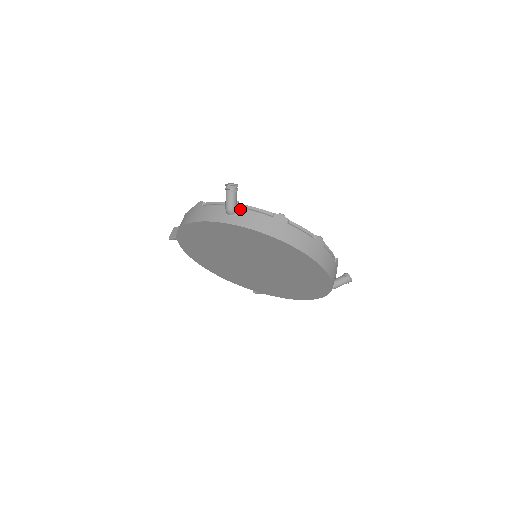
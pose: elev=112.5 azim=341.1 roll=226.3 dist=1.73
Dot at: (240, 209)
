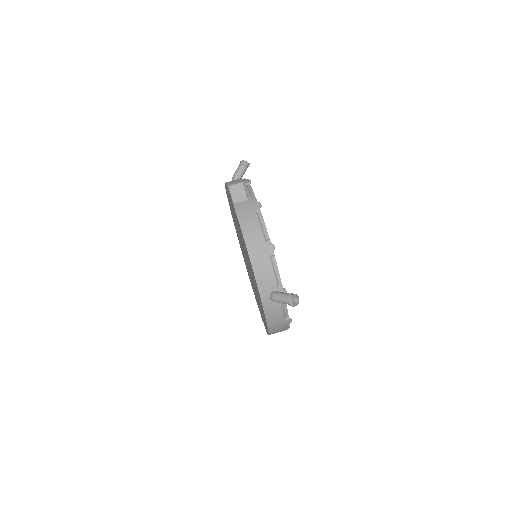
Dot at: occluded
